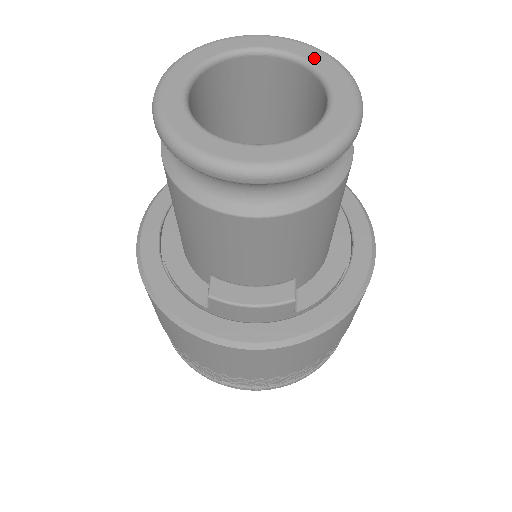
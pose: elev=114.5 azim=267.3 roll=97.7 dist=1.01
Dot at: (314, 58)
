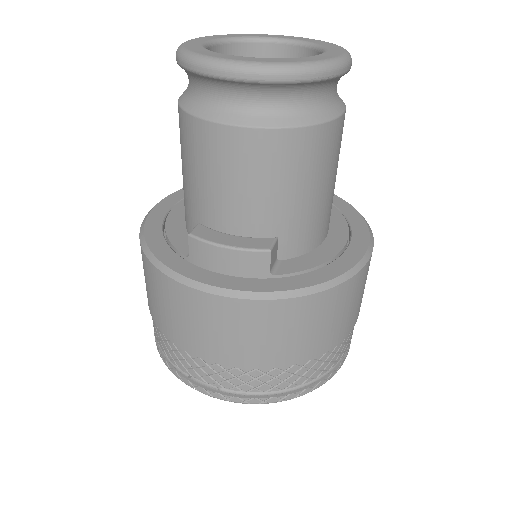
Dot at: (320, 43)
